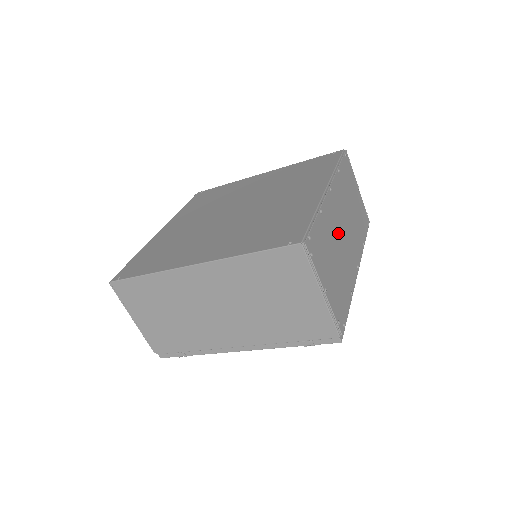
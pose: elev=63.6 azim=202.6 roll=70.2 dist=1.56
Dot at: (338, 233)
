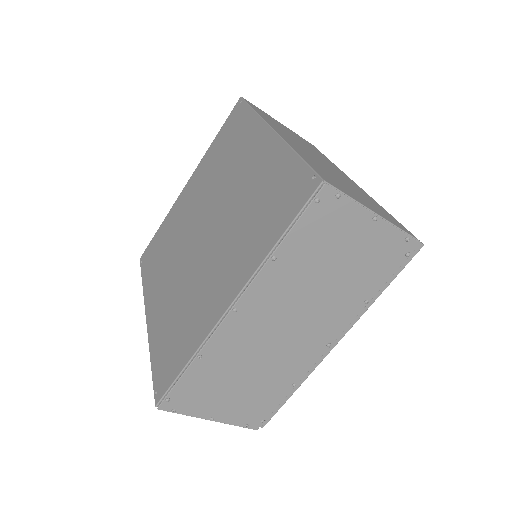
Dot at: (259, 346)
